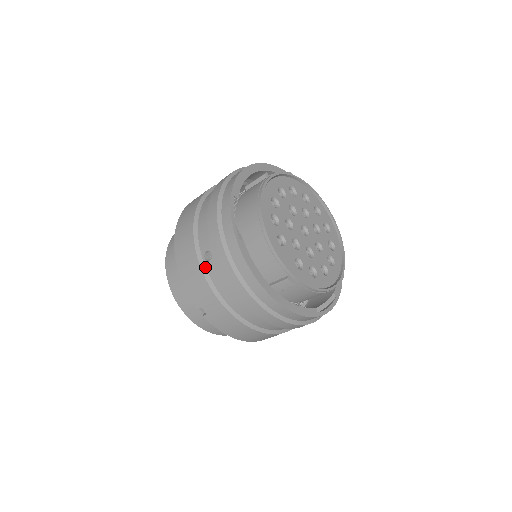
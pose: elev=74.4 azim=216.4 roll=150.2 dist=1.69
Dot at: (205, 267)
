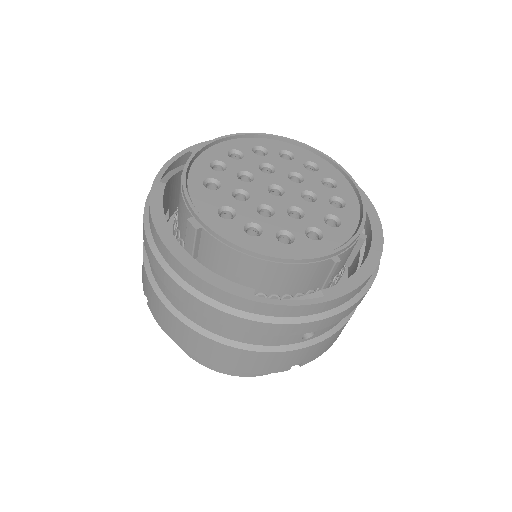
Dot at: occluded
